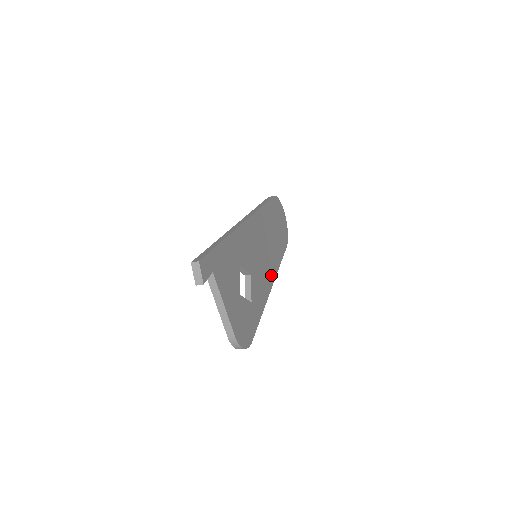
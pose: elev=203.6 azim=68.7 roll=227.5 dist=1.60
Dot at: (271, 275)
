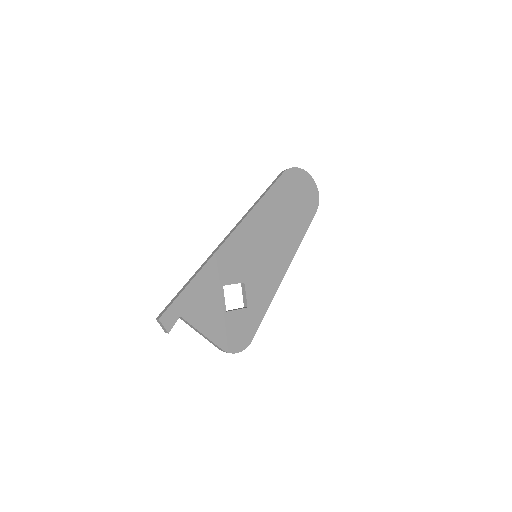
Dot at: (284, 261)
